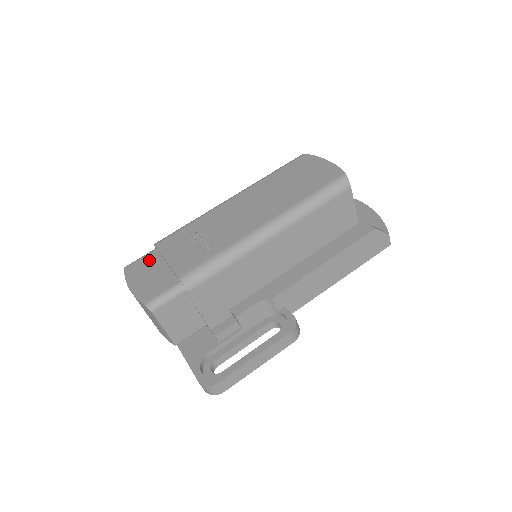
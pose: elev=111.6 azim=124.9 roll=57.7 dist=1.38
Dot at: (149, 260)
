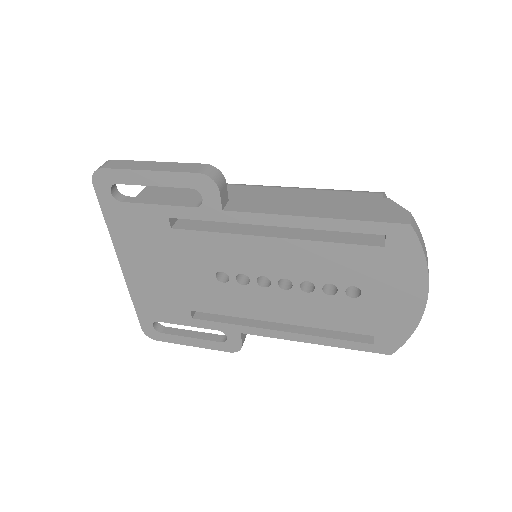
Dot at: occluded
